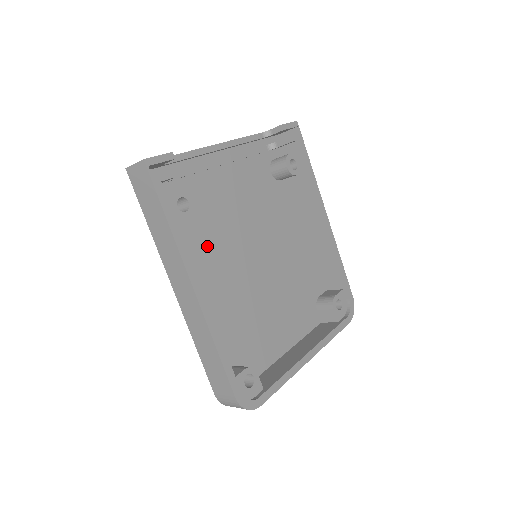
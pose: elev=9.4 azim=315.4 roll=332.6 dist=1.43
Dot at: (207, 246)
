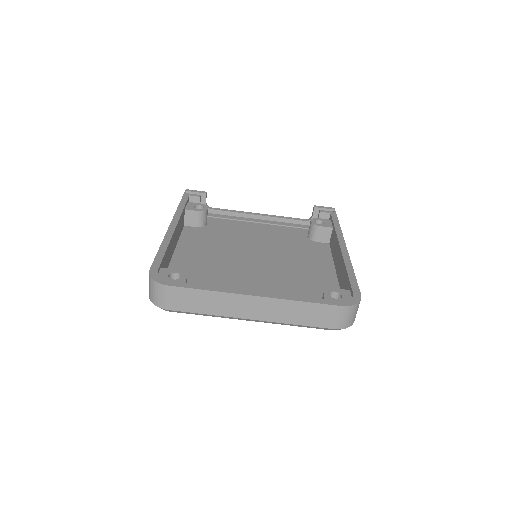
Dot at: (215, 241)
